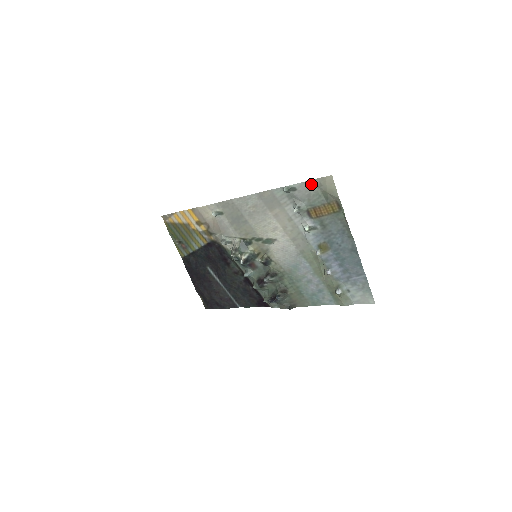
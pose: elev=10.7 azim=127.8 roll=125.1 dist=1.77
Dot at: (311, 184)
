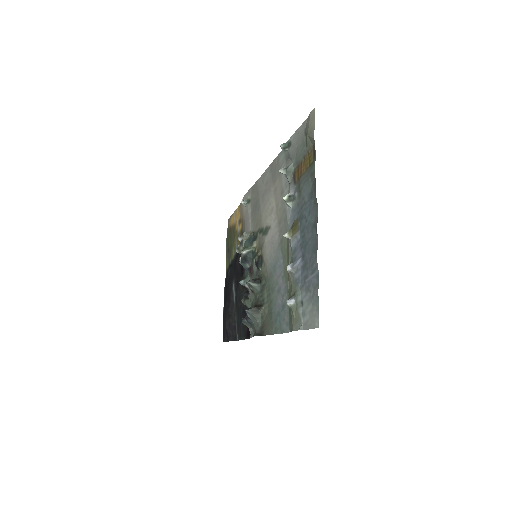
Dot at: (301, 130)
